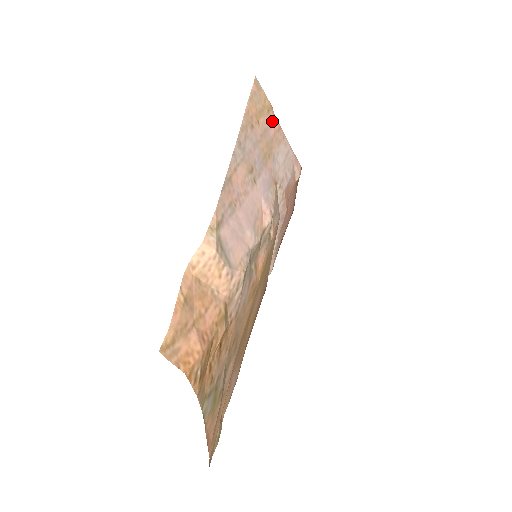
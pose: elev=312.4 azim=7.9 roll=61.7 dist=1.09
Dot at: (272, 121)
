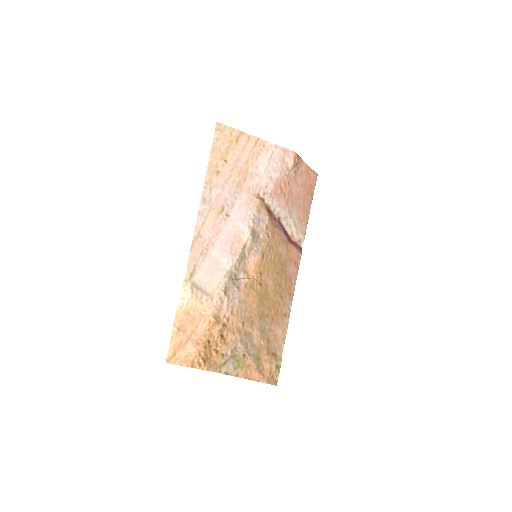
Dot at: (244, 144)
